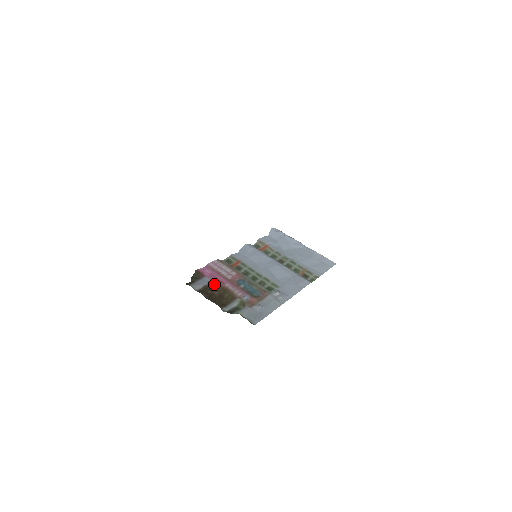
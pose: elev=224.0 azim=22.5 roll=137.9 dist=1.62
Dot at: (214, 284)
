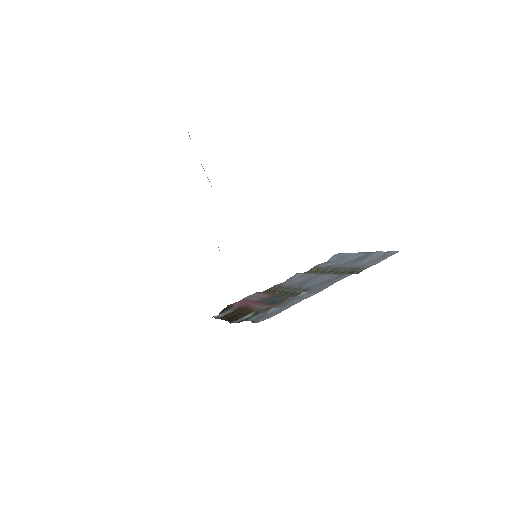
Dot at: (238, 309)
